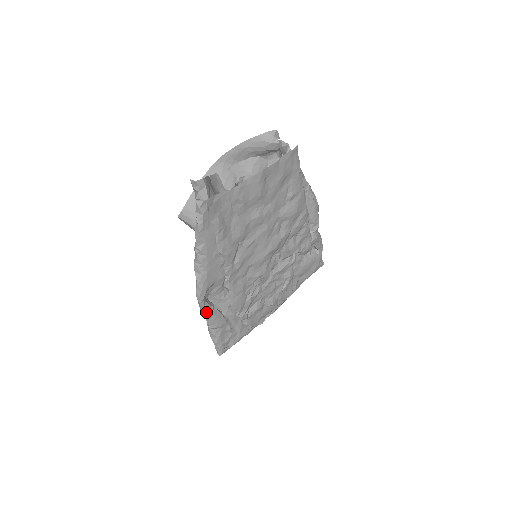
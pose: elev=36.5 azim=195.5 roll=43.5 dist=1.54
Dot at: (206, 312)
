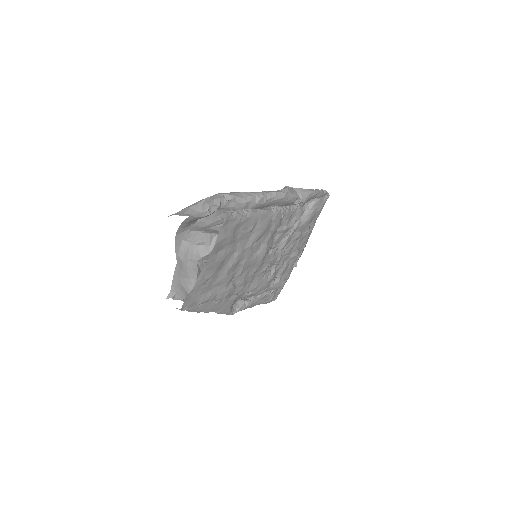
Dot at: (241, 310)
